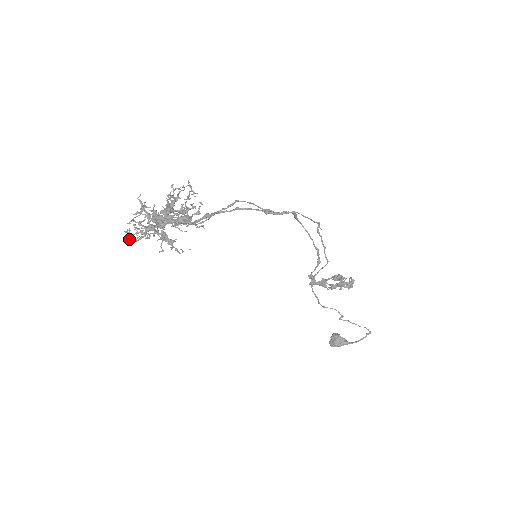
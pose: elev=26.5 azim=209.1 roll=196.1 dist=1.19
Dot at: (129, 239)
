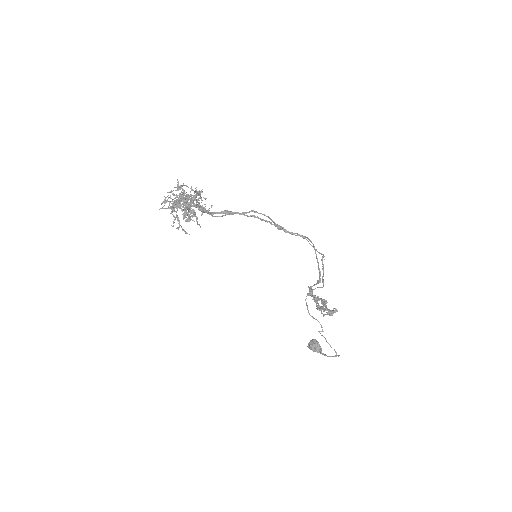
Dot at: (165, 203)
